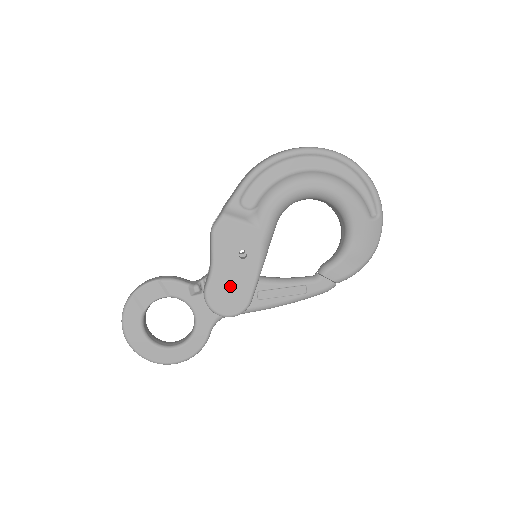
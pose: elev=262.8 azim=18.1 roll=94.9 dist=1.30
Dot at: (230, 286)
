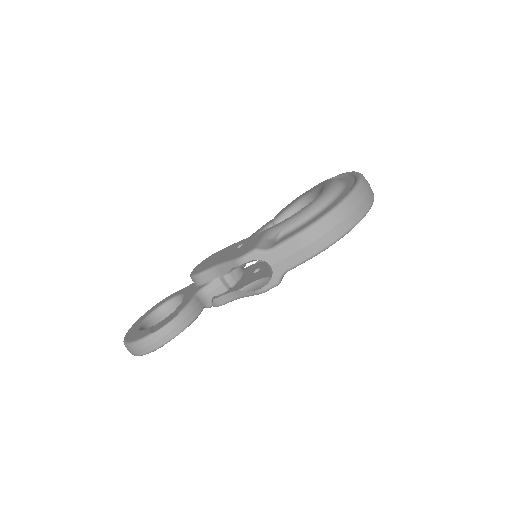
Dot at: occluded
